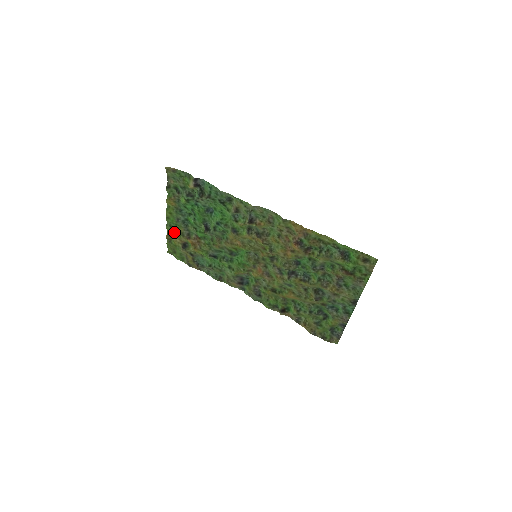
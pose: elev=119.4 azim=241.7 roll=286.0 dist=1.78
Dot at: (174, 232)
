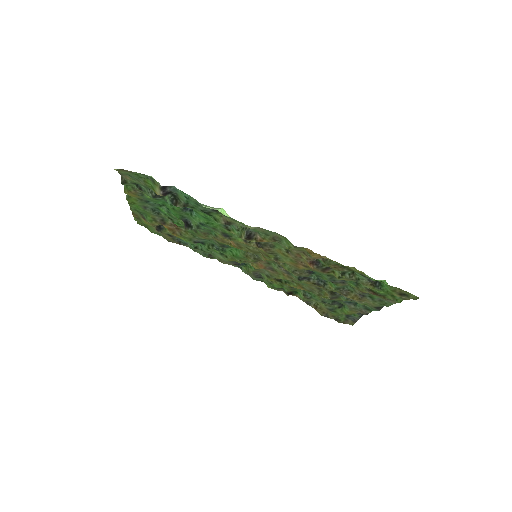
Dot at: (142, 215)
